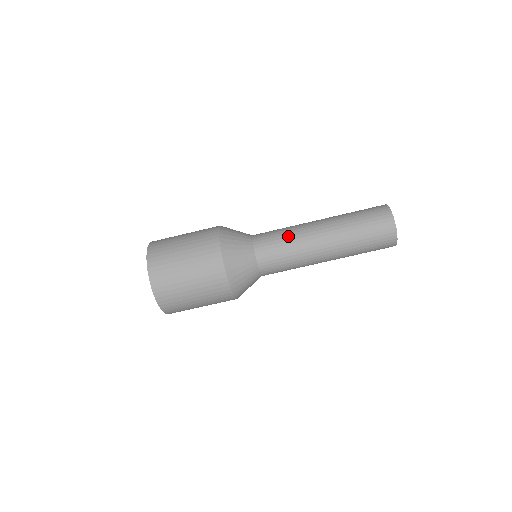
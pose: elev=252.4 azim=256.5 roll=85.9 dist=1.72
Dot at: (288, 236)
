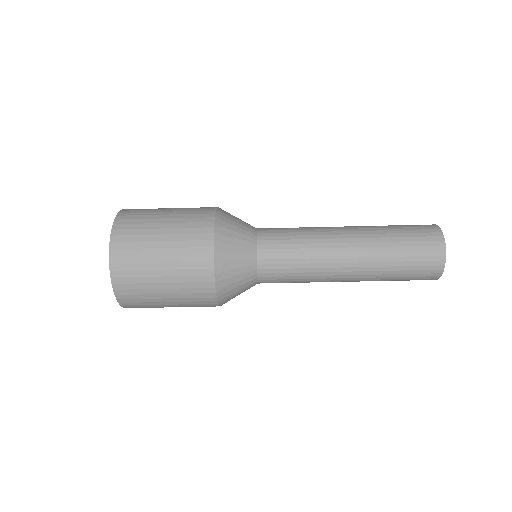
Dot at: (305, 271)
